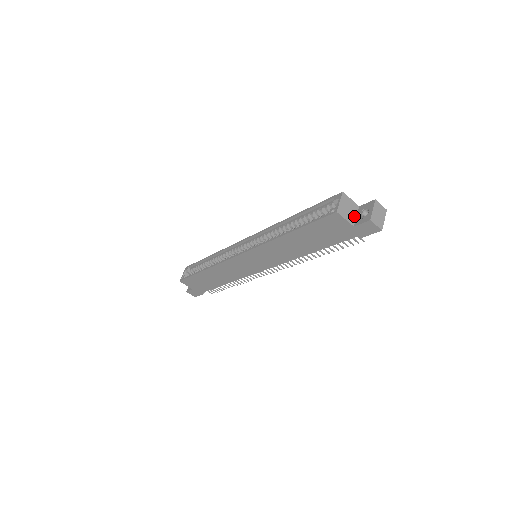
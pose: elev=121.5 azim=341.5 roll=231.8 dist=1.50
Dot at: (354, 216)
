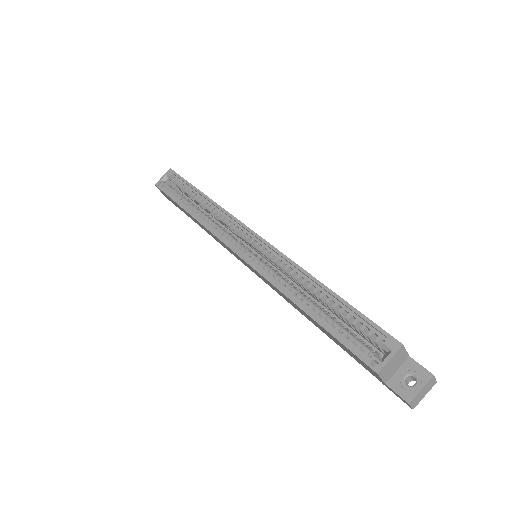
Dot at: (395, 371)
